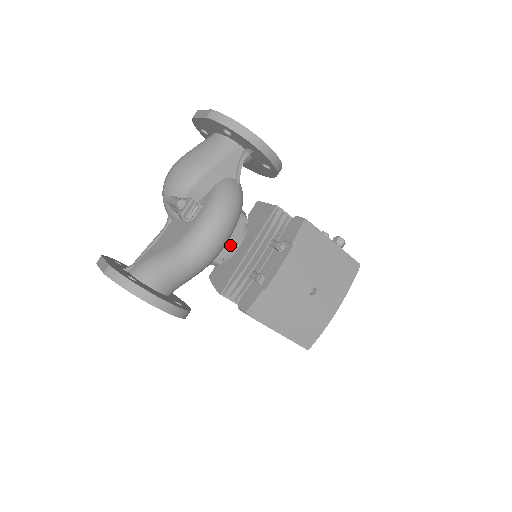
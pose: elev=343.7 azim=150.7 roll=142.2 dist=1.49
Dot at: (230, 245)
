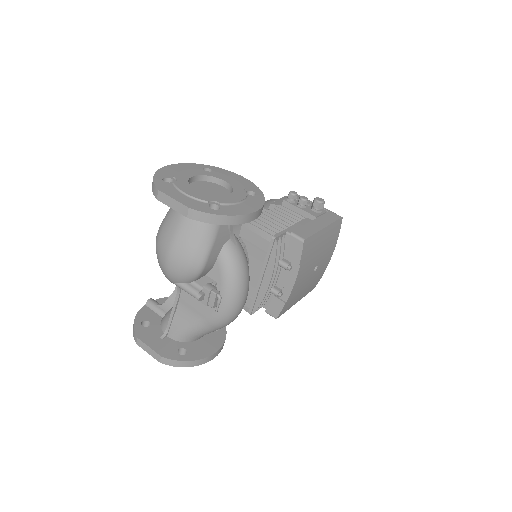
Dot at: occluded
